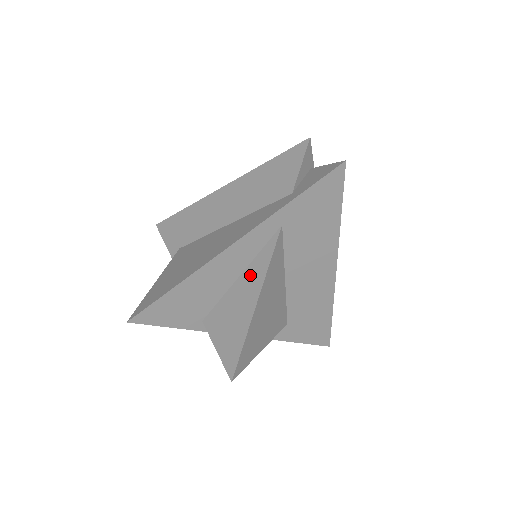
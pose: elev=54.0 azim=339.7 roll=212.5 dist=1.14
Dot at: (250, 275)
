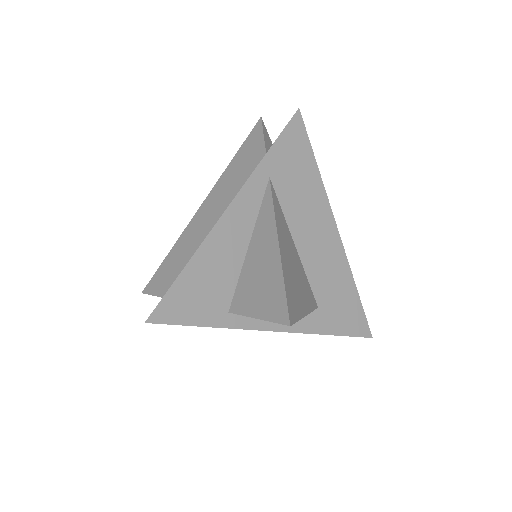
Dot at: (259, 233)
